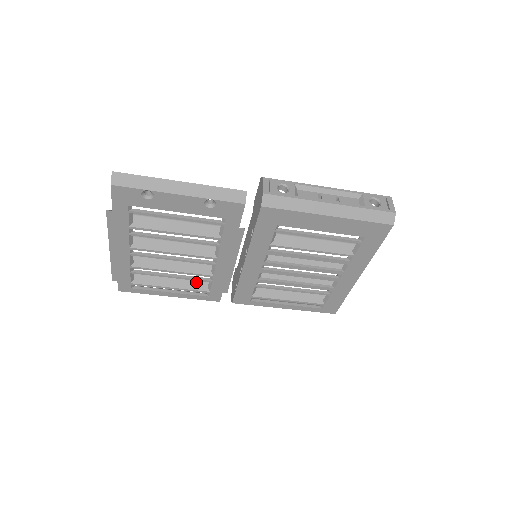
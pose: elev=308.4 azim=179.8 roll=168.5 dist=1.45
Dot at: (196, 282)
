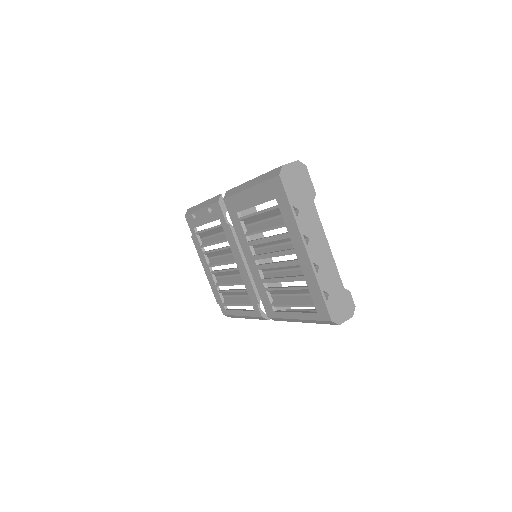
Dot at: (248, 298)
